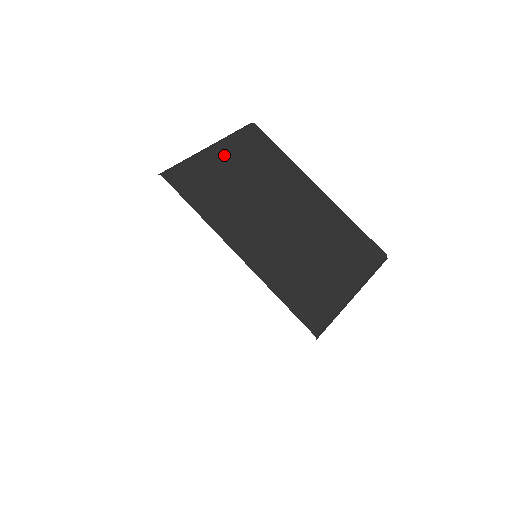
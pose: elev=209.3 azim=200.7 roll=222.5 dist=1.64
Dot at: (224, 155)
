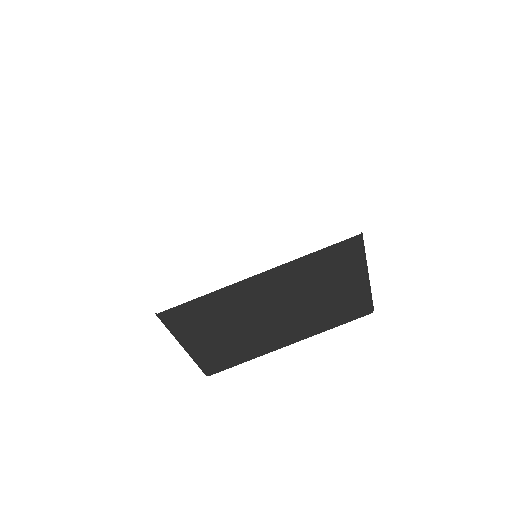
Dot at: occluded
